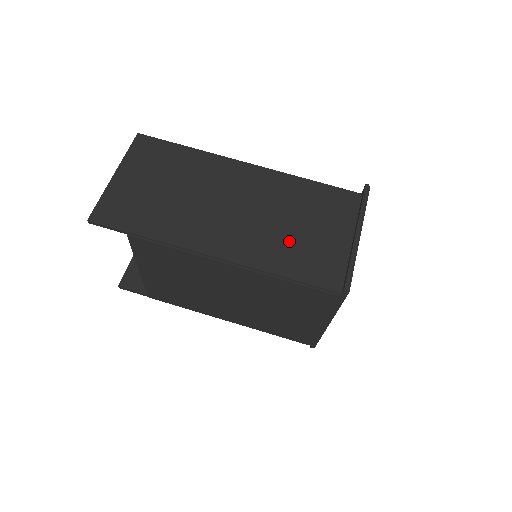
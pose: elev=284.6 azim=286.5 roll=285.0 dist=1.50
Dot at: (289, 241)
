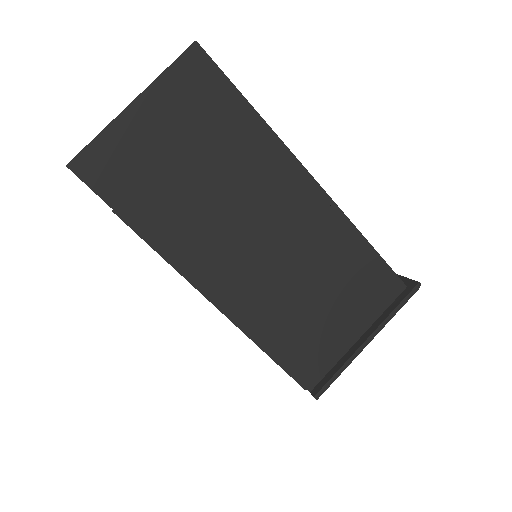
Dot at: (296, 311)
